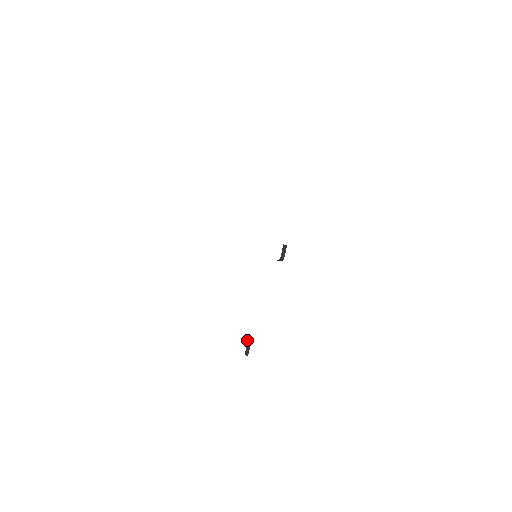
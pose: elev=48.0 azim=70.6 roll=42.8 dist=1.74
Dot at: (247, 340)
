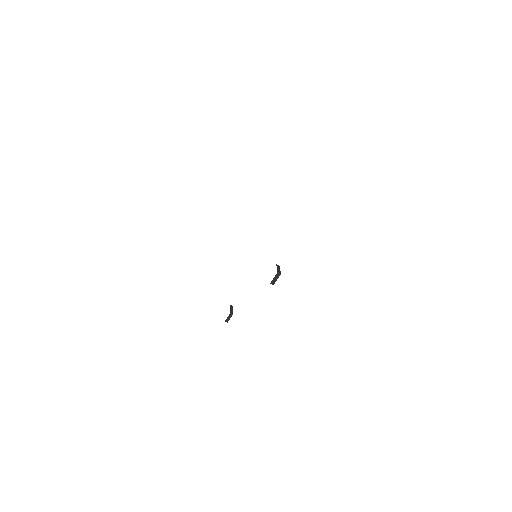
Dot at: (231, 308)
